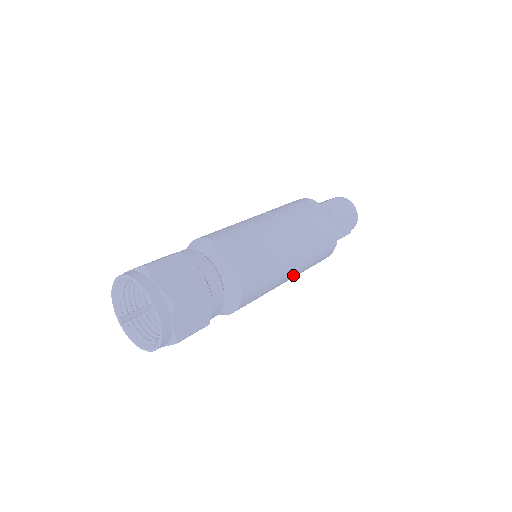
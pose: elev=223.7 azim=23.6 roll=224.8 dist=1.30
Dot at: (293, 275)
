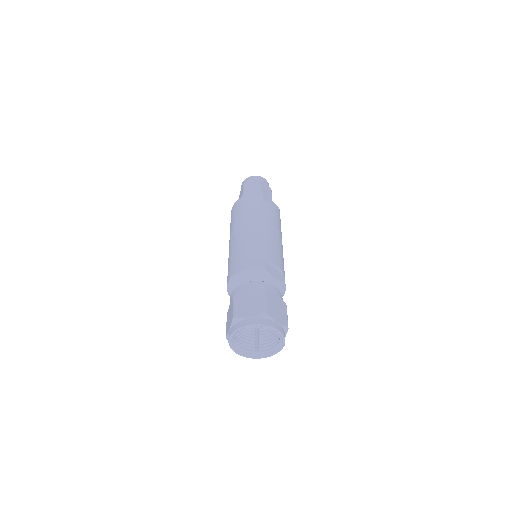
Dot at: occluded
